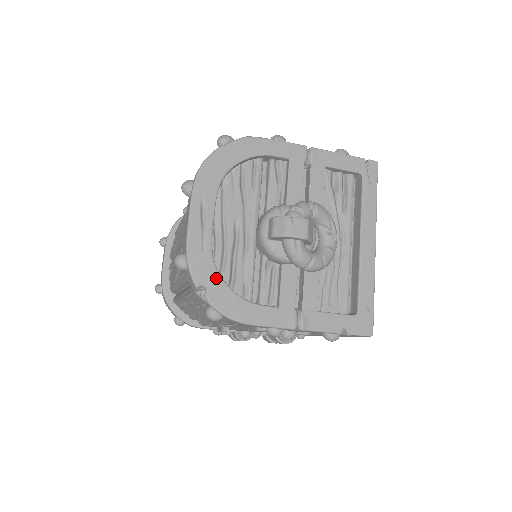
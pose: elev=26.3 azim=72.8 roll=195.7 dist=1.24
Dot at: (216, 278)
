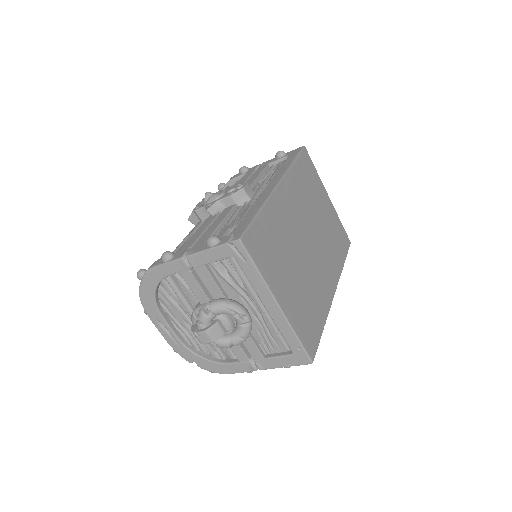
Dot at: (196, 357)
